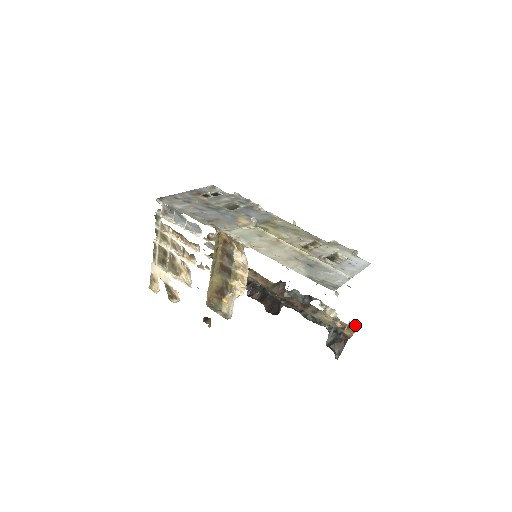
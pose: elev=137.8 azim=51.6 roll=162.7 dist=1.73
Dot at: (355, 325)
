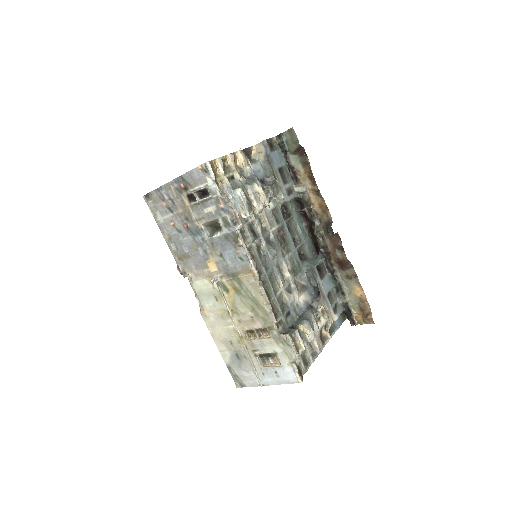
Dot at: (372, 319)
